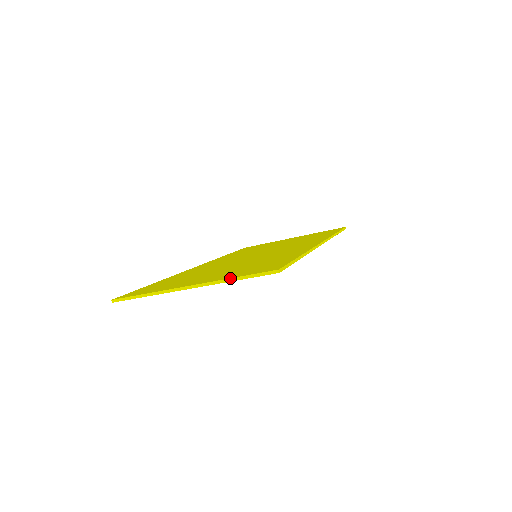
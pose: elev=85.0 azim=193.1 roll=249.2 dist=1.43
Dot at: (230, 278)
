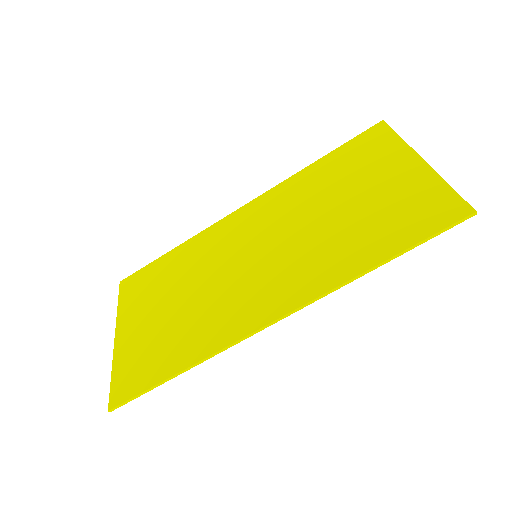
Dot at: occluded
